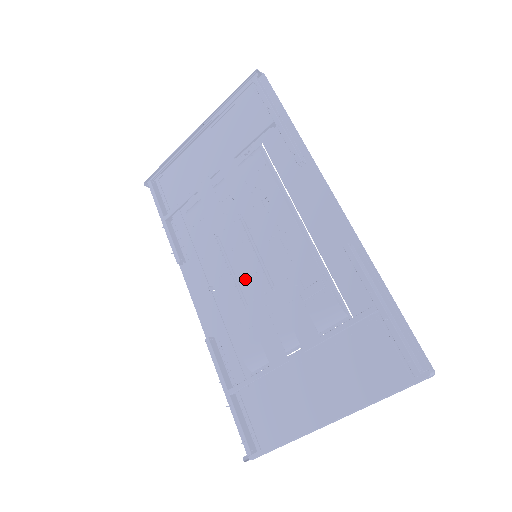
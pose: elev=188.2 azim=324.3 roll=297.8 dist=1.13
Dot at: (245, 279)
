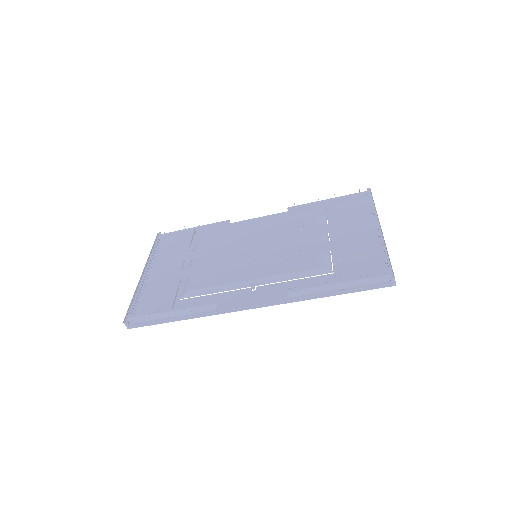
Dot at: (266, 257)
